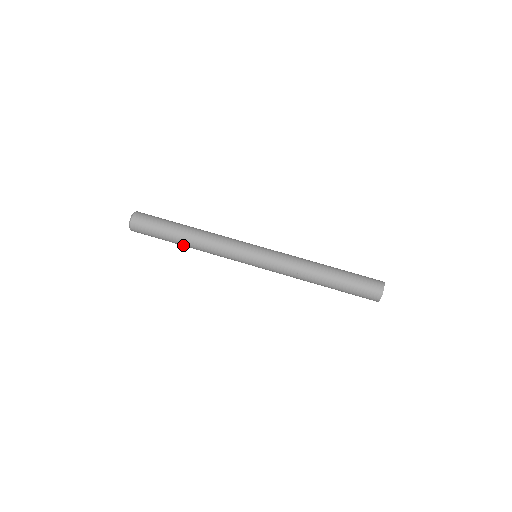
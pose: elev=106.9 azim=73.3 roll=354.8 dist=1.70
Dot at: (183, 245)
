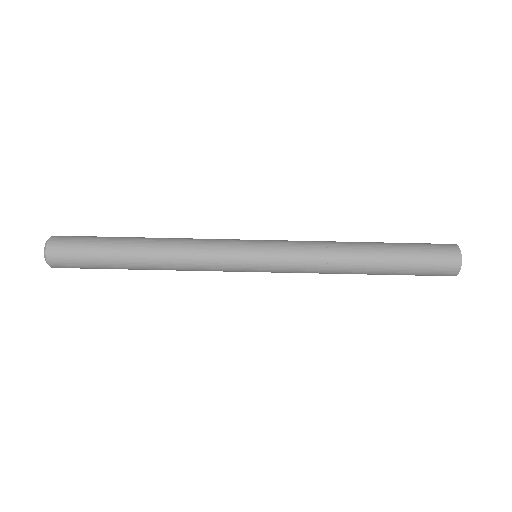
Dot at: (138, 266)
